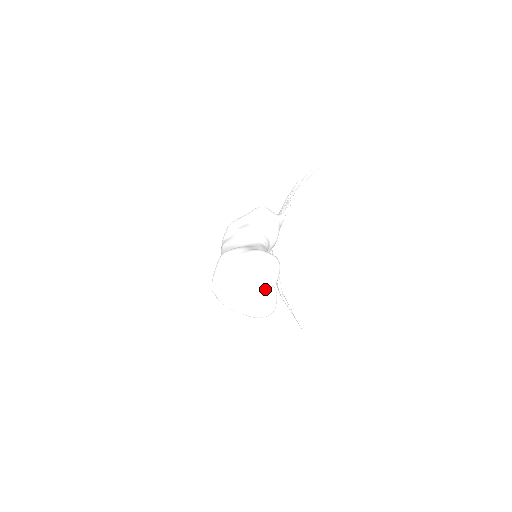
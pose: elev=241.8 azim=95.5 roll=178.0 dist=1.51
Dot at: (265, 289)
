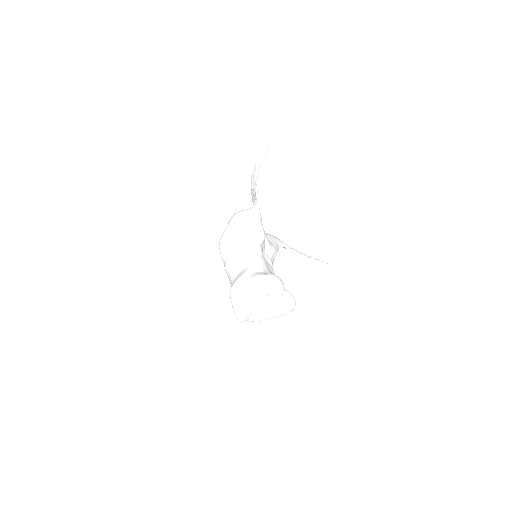
Dot at: (279, 299)
